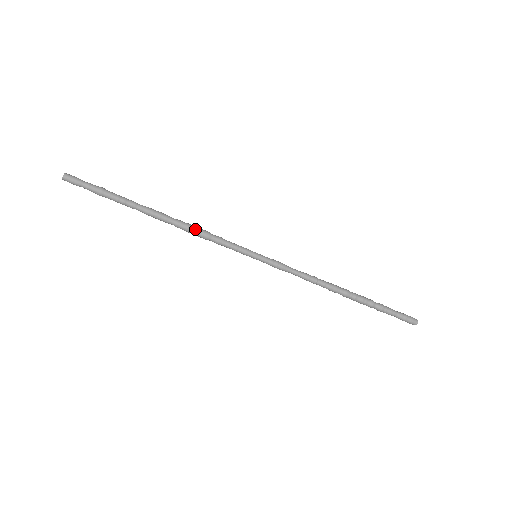
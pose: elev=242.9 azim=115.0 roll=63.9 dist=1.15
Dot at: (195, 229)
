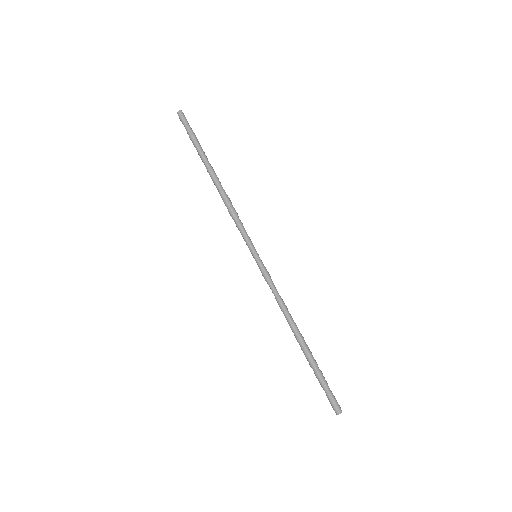
Dot at: occluded
